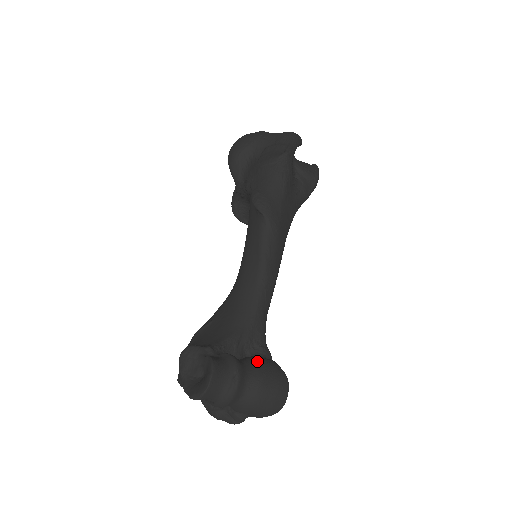
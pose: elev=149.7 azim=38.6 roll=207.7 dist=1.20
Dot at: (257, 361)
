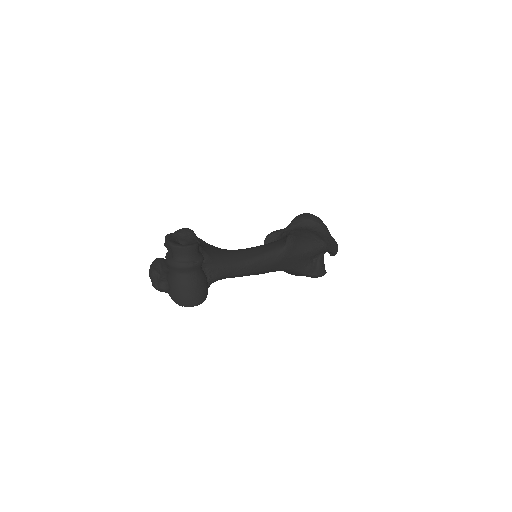
Dot at: occluded
